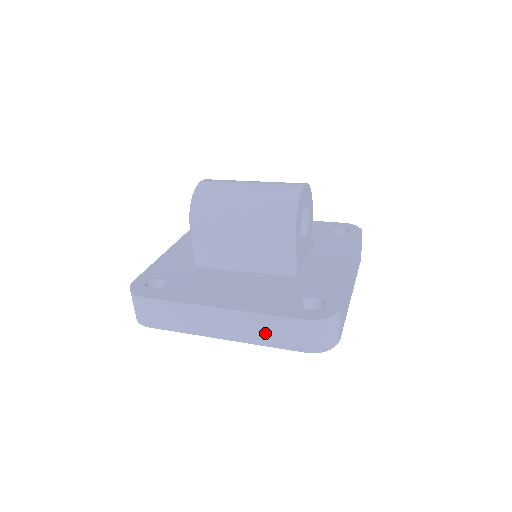
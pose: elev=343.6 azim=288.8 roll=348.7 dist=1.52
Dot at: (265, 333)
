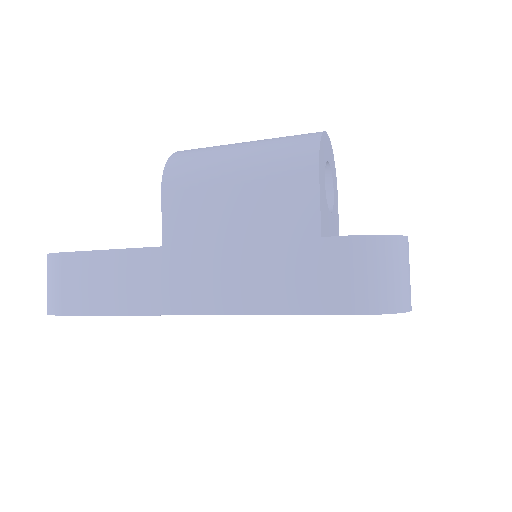
Dot at: (269, 284)
